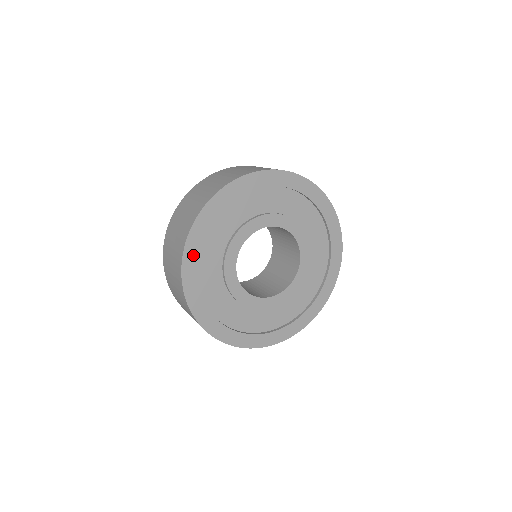
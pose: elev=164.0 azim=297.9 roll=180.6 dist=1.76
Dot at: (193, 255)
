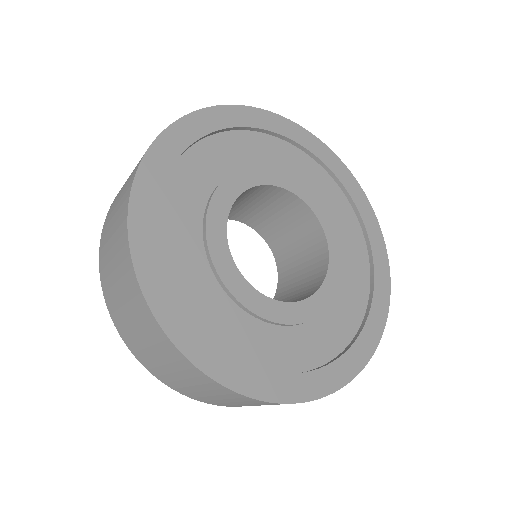
Dot at: (189, 333)
